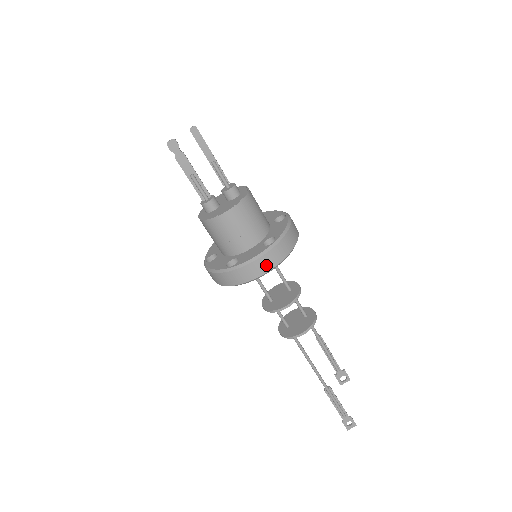
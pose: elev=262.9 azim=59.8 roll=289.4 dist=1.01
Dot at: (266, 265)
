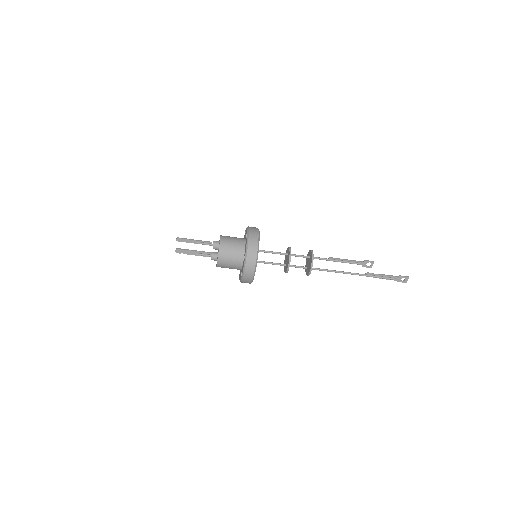
Dot at: (251, 268)
